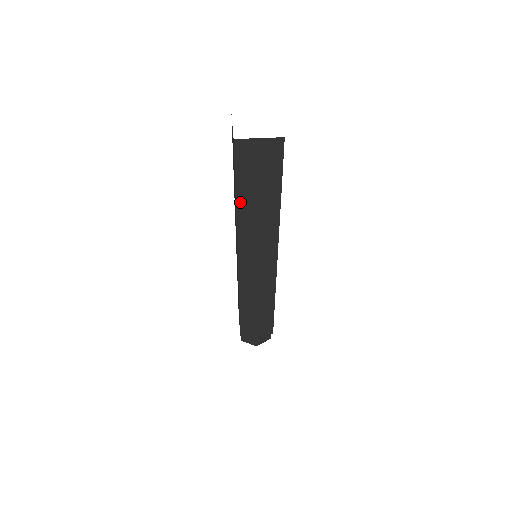
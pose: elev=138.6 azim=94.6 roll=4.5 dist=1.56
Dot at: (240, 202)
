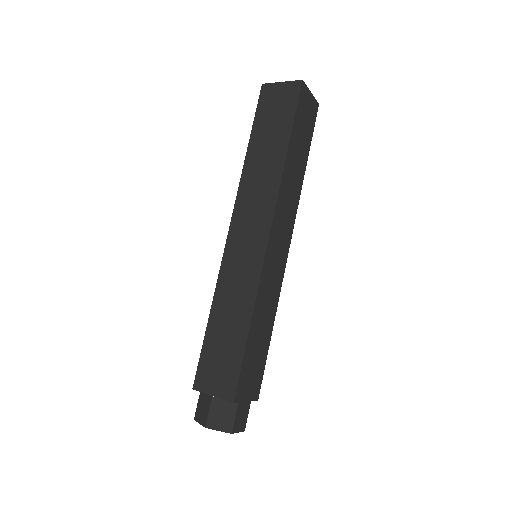
Dot at: (251, 149)
